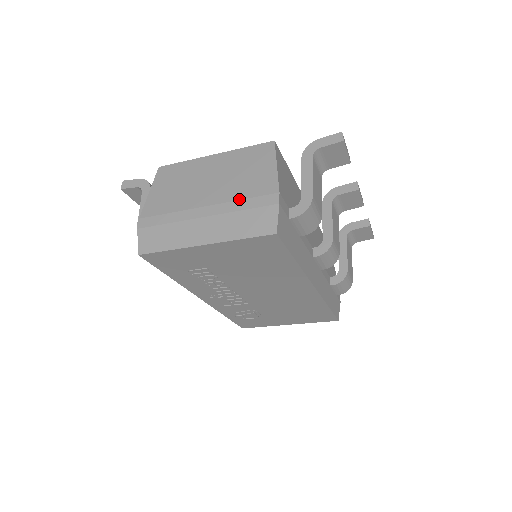
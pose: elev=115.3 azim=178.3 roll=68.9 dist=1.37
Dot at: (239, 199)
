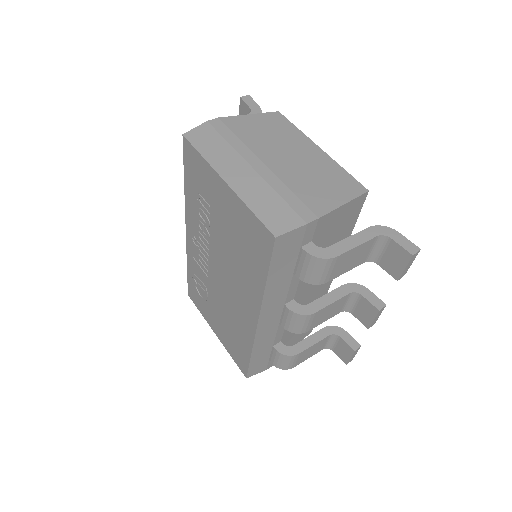
Dot at: (289, 187)
